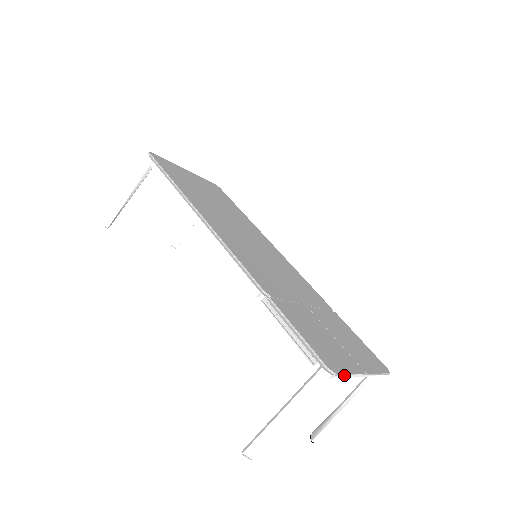
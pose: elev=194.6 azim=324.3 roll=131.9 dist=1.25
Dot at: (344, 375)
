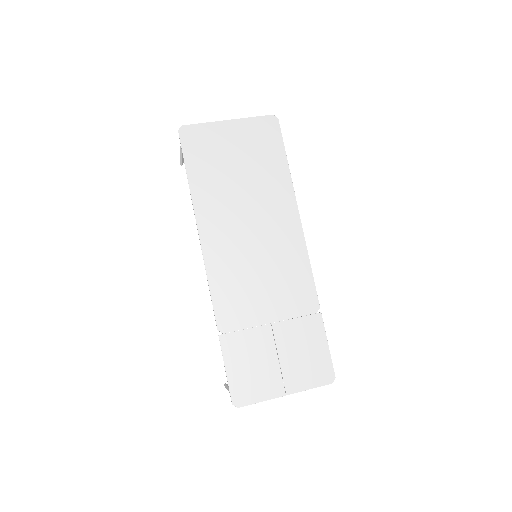
Dot at: occluded
